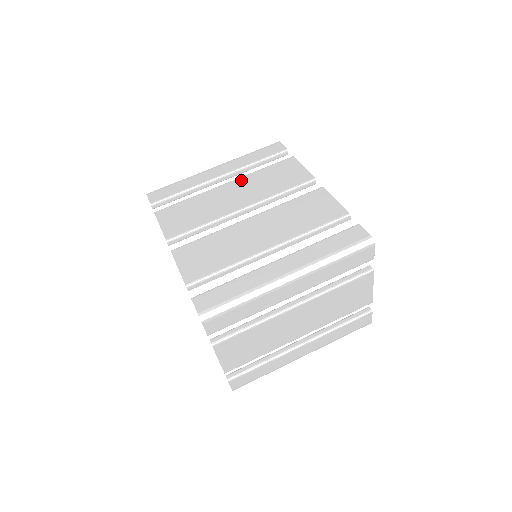
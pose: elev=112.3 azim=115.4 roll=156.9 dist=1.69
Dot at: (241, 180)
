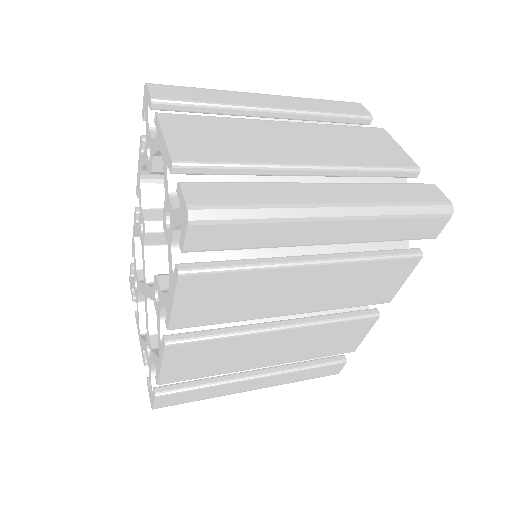
Dot at: occluded
